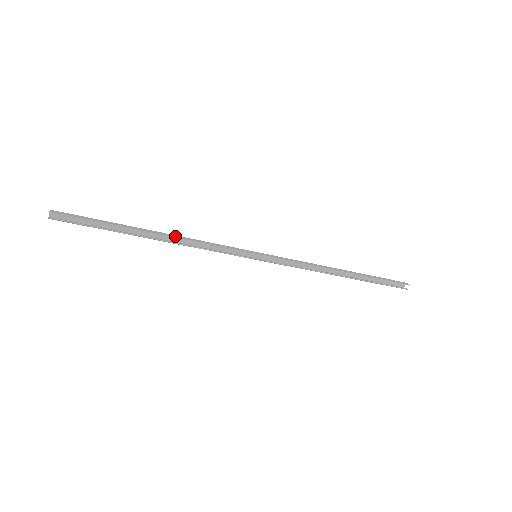
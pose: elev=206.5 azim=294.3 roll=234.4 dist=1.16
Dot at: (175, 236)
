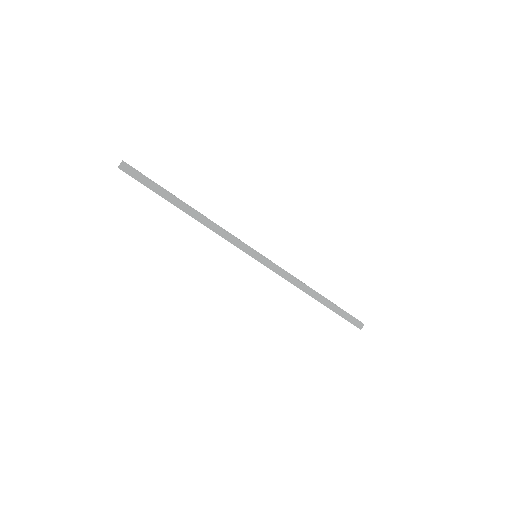
Dot at: (202, 216)
